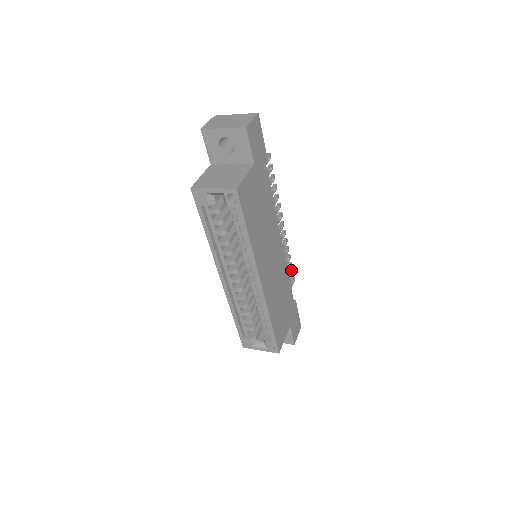
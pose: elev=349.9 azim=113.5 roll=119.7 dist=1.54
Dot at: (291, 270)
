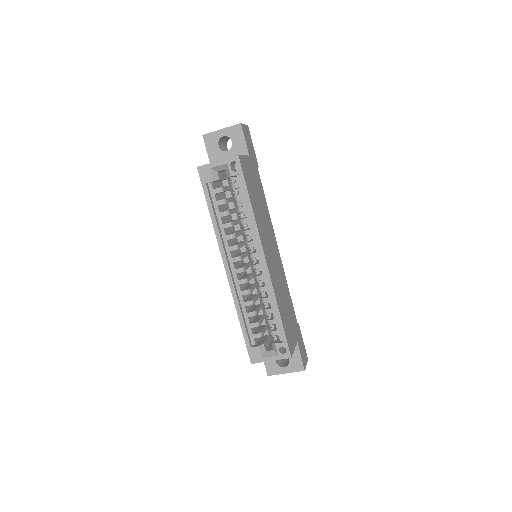
Dot at: occluded
